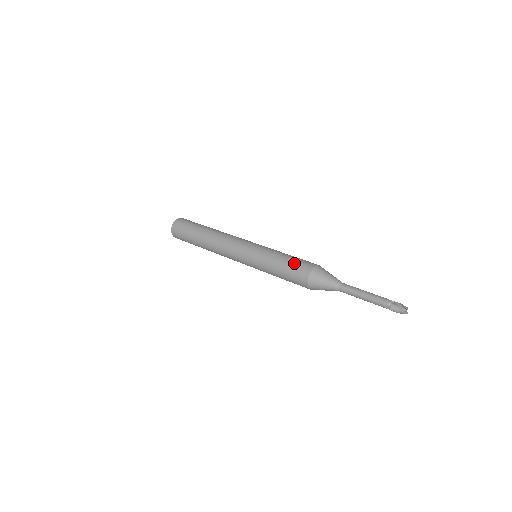
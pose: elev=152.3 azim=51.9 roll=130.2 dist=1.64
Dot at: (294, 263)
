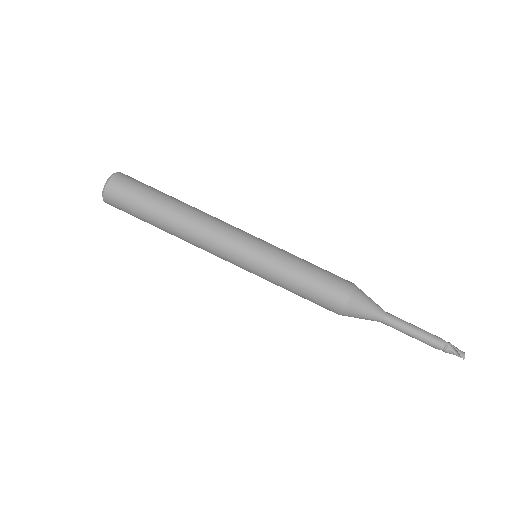
Dot at: (318, 296)
